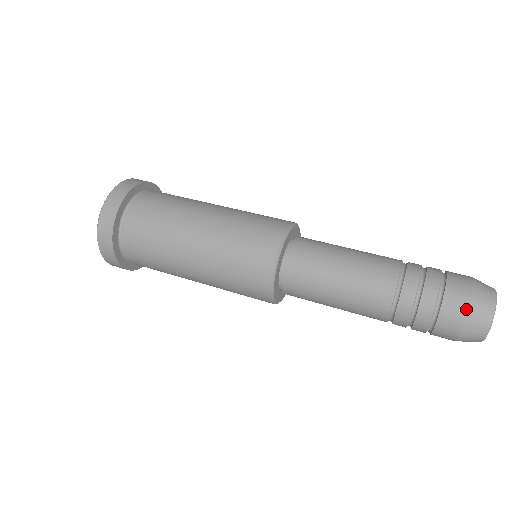
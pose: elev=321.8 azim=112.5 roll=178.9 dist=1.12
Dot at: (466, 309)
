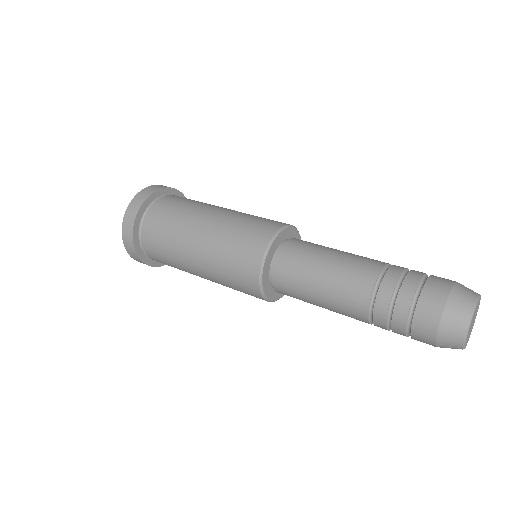
Dot at: (435, 330)
